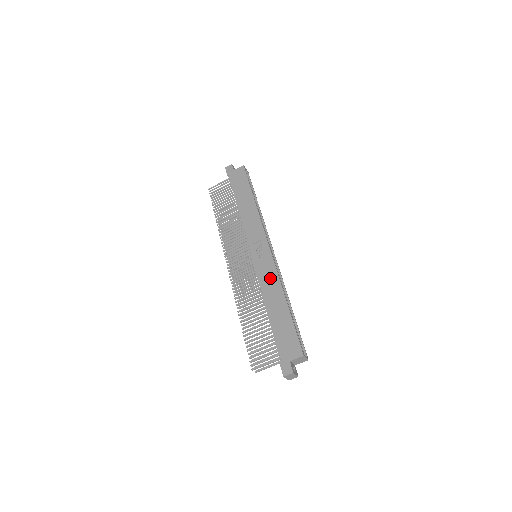
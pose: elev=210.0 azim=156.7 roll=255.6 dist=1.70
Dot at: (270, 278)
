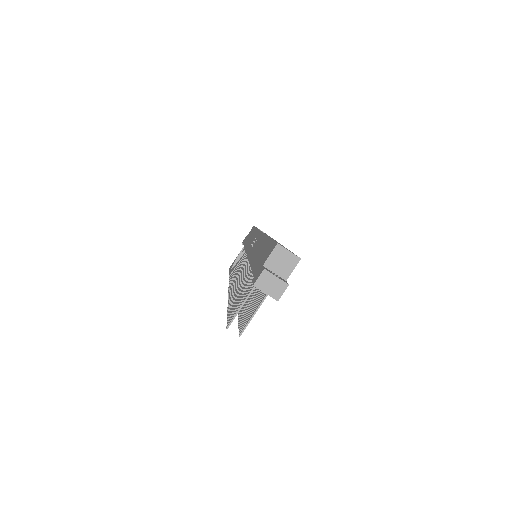
Dot at: (257, 244)
